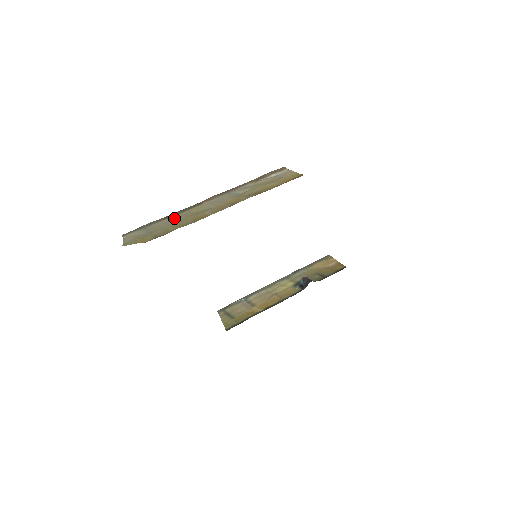
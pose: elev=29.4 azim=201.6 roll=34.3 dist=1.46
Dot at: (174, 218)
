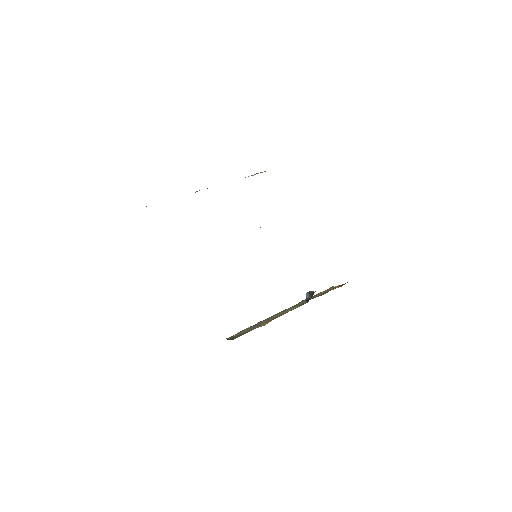
Dot at: occluded
